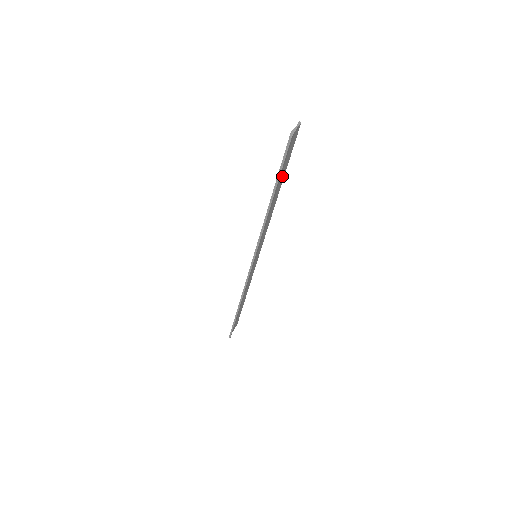
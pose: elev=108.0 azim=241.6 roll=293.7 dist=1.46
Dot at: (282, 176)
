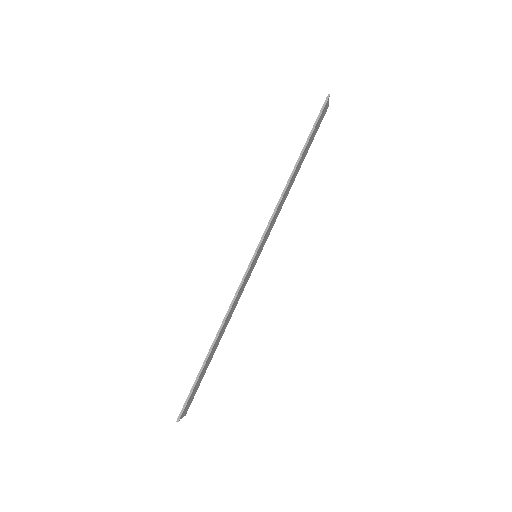
Dot at: (306, 152)
